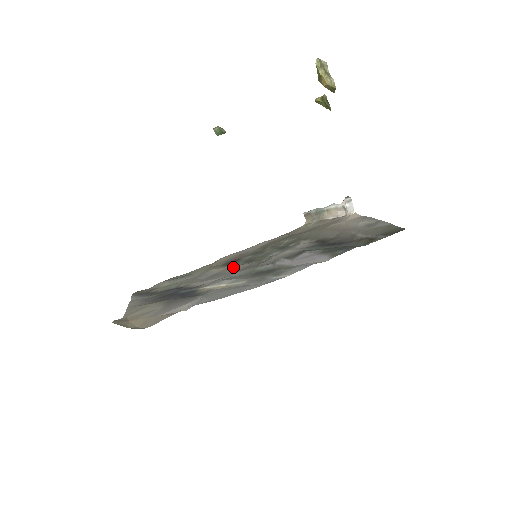
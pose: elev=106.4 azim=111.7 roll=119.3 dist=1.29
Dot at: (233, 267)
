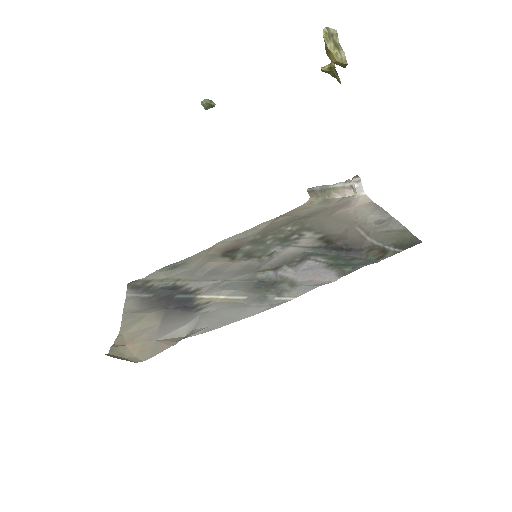
Dot at: (232, 264)
